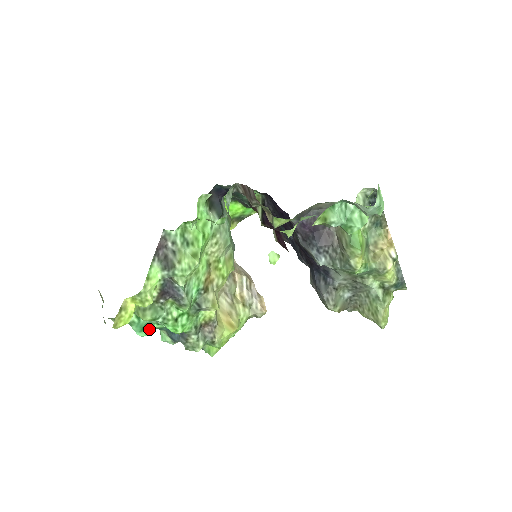
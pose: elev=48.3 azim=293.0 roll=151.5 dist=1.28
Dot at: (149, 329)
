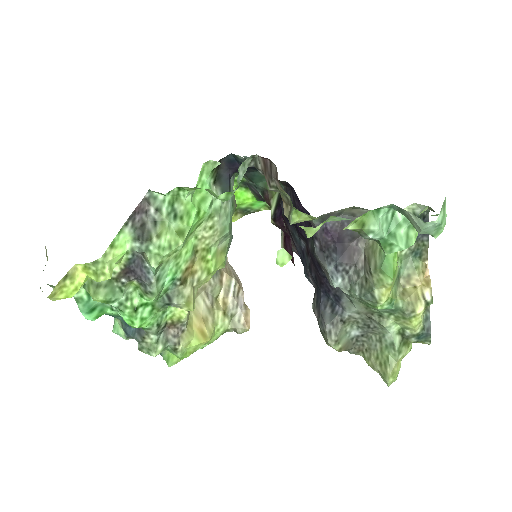
Dot at: (99, 313)
